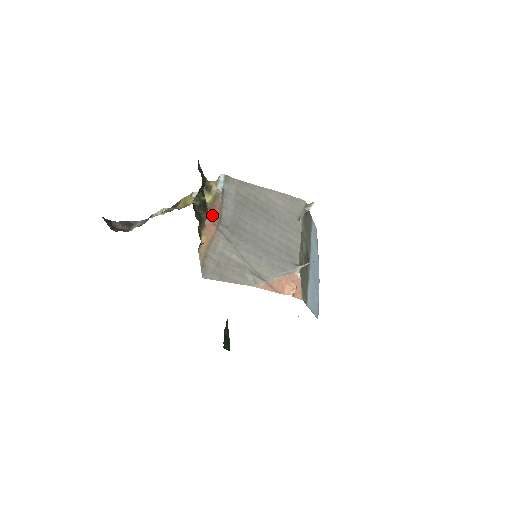
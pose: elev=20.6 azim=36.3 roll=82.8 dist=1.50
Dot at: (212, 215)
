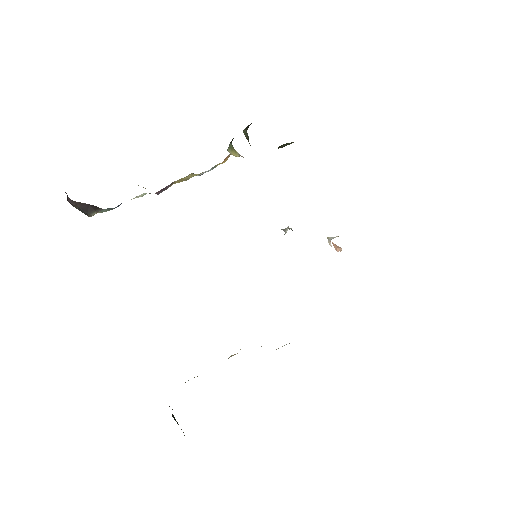
Dot at: occluded
